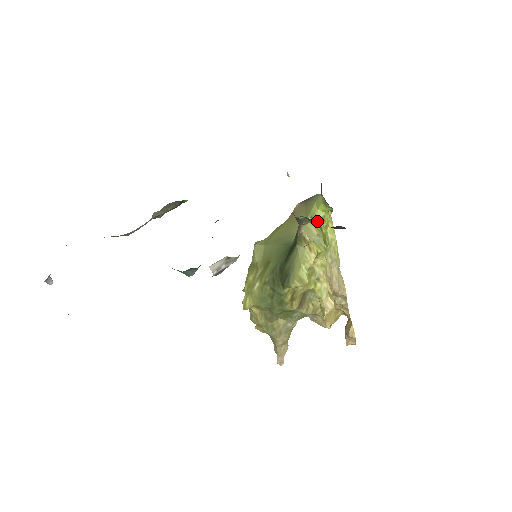
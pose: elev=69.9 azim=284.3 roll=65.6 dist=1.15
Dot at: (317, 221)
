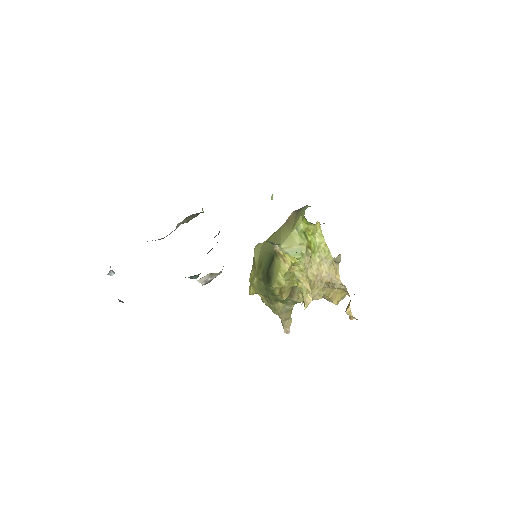
Dot at: (302, 231)
